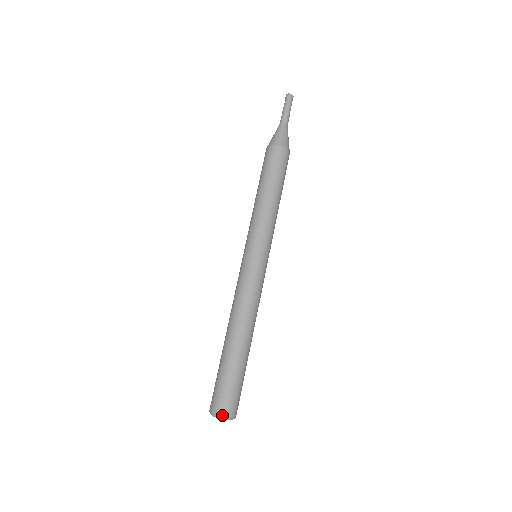
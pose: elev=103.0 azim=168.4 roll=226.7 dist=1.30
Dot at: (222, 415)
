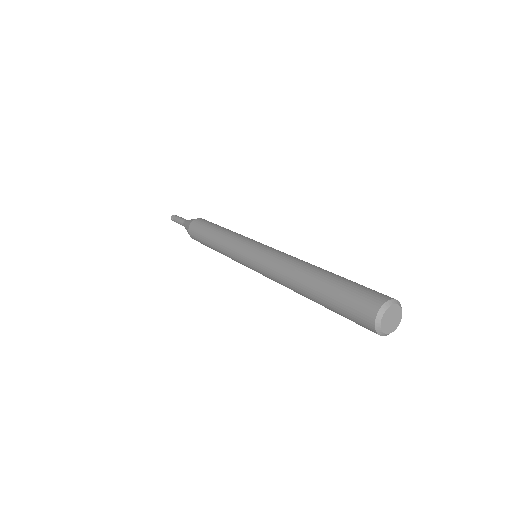
Dot at: (376, 312)
